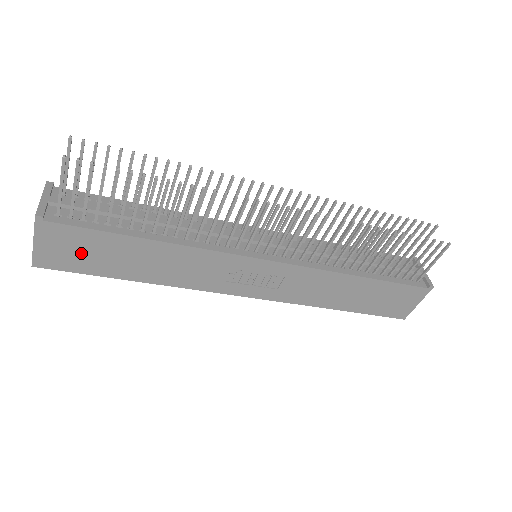
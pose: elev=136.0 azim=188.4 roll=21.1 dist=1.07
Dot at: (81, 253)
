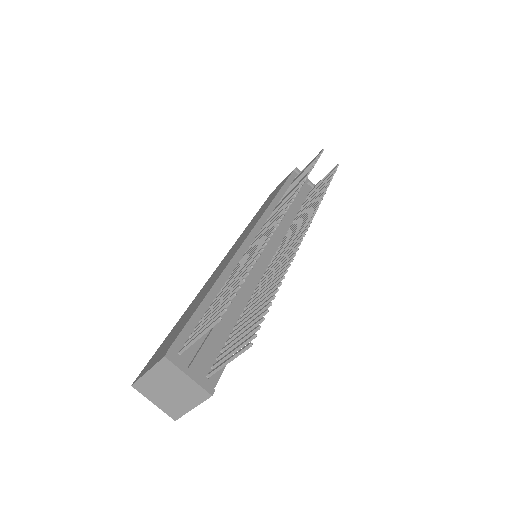
Dot at: occluded
